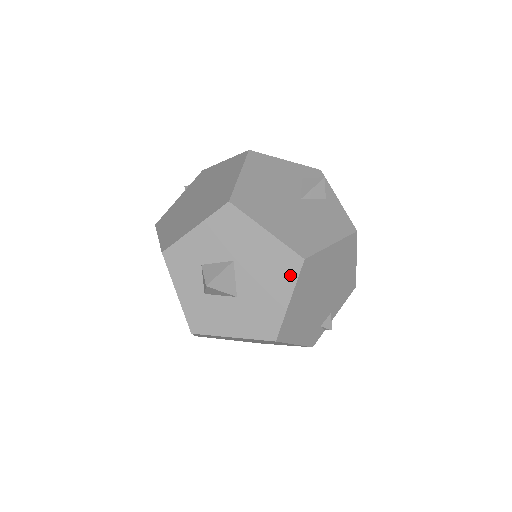
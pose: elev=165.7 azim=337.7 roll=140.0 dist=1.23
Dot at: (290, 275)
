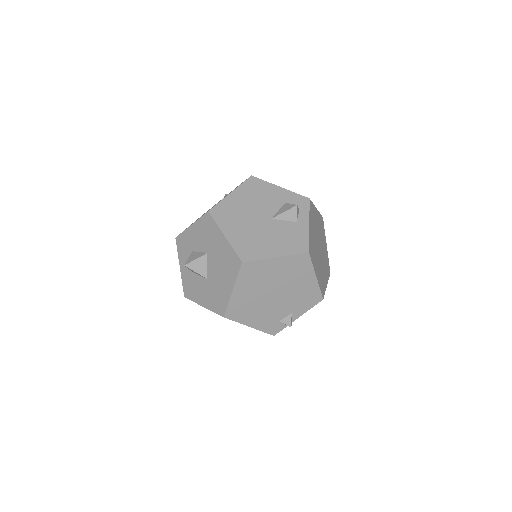
Dot at: (234, 271)
